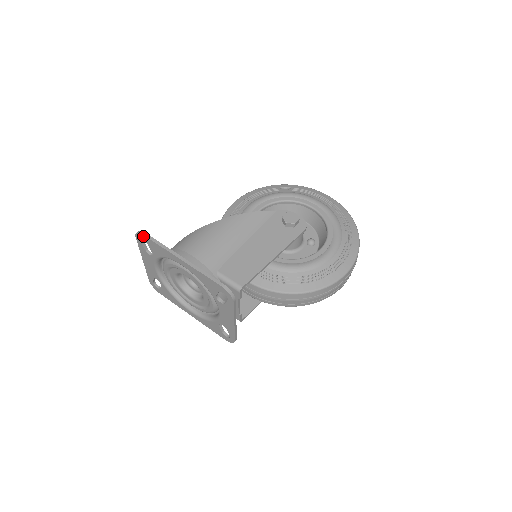
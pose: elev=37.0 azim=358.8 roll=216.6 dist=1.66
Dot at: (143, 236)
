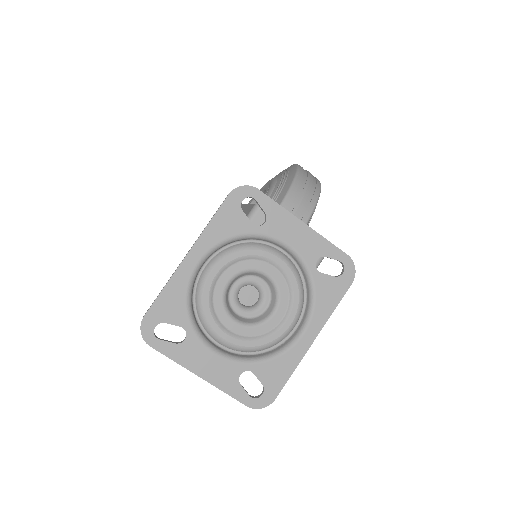
Dot at: (146, 319)
